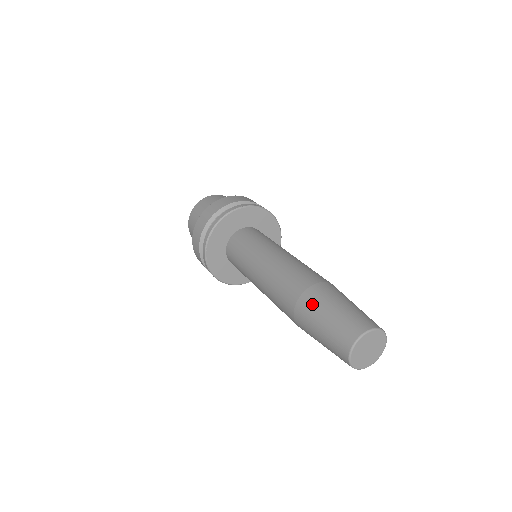
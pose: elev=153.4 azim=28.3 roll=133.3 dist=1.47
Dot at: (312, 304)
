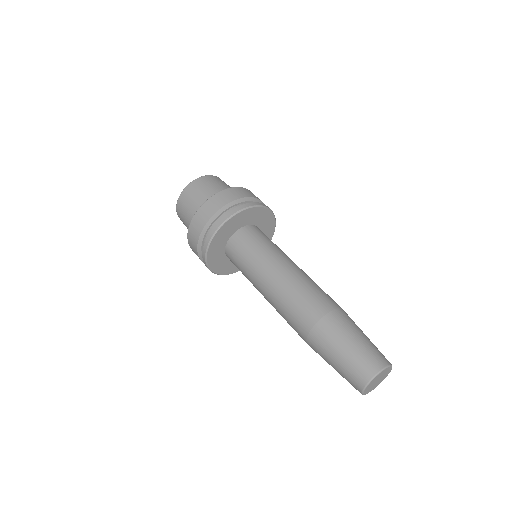
Dot at: (342, 323)
